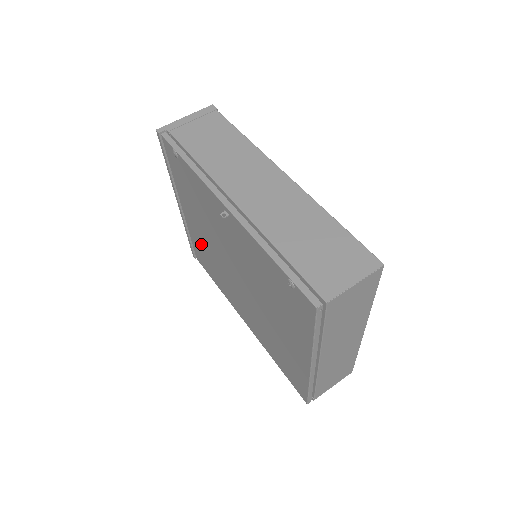
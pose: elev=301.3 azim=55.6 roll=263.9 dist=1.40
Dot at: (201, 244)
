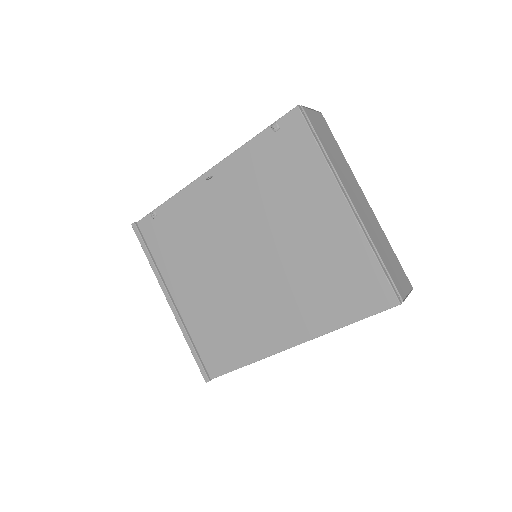
Dot at: (206, 317)
